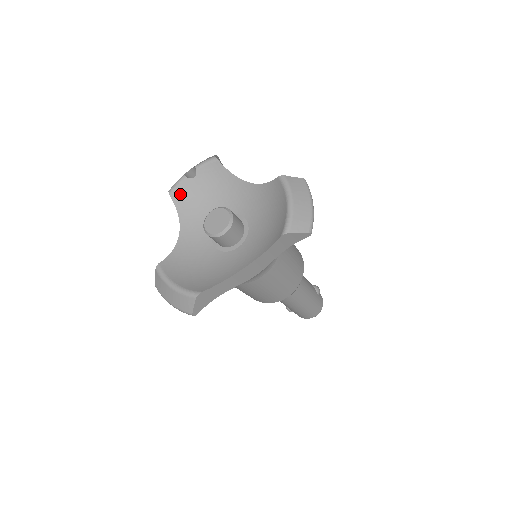
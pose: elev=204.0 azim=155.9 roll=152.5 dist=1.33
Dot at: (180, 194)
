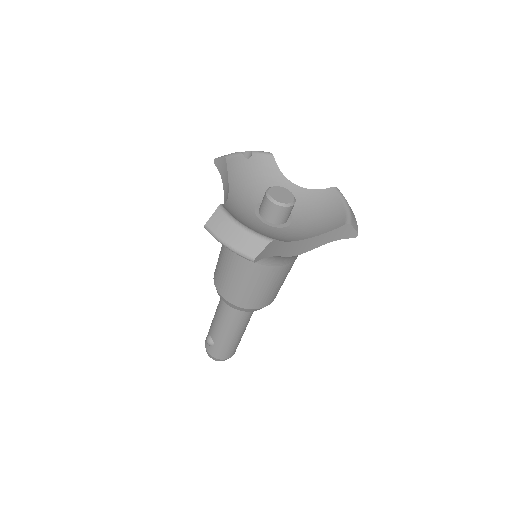
Dot at: (233, 164)
